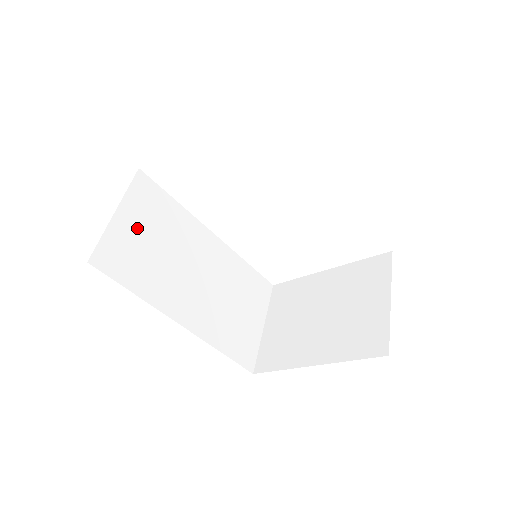
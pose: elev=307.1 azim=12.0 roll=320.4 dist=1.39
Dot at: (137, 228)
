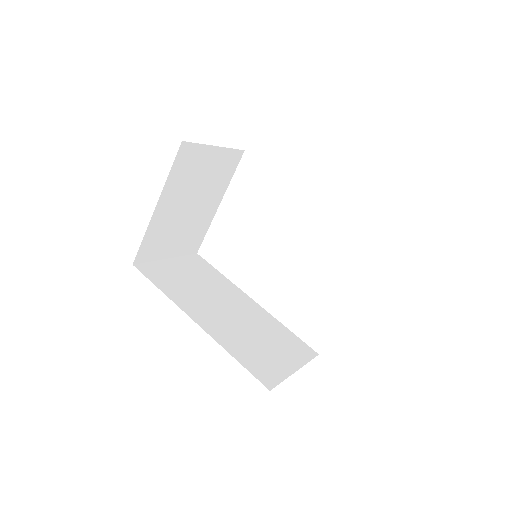
Dot at: (181, 270)
